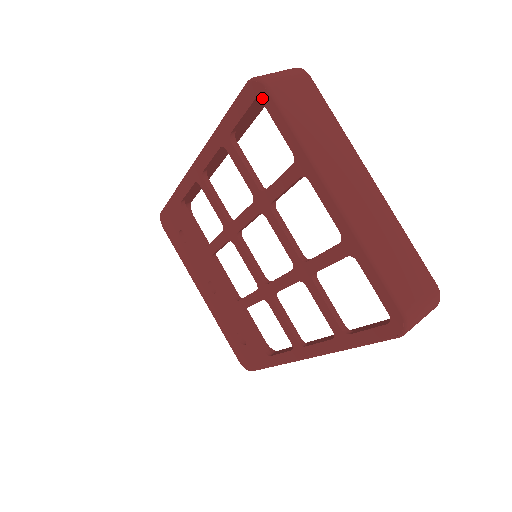
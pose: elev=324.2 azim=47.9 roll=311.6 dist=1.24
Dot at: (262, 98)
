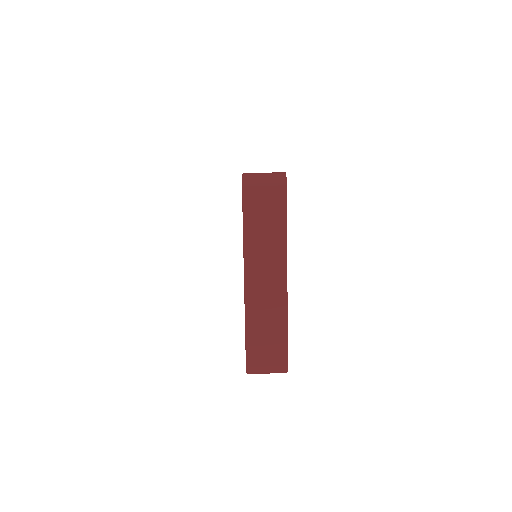
Dot at: occluded
